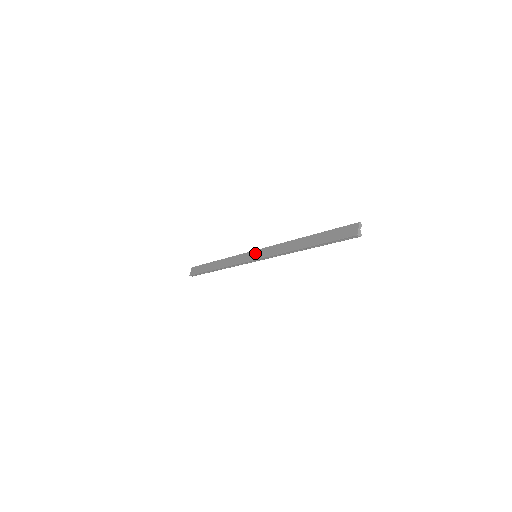
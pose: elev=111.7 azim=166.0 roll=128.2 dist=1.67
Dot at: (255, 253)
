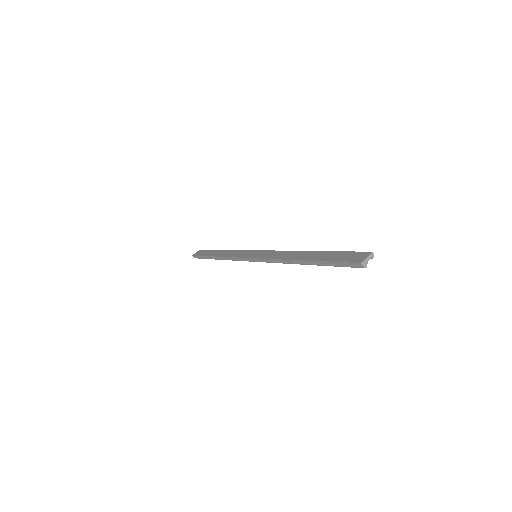
Dot at: (257, 252)
